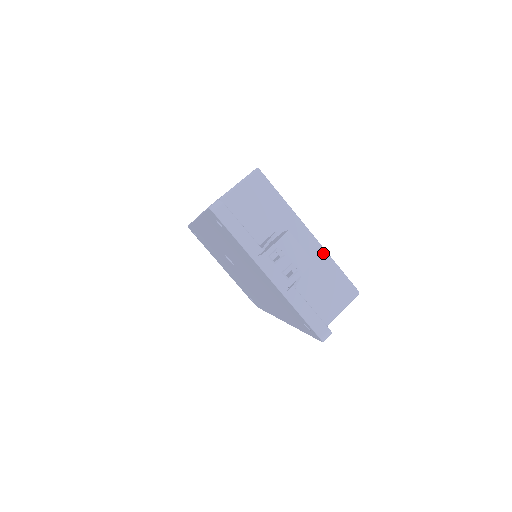
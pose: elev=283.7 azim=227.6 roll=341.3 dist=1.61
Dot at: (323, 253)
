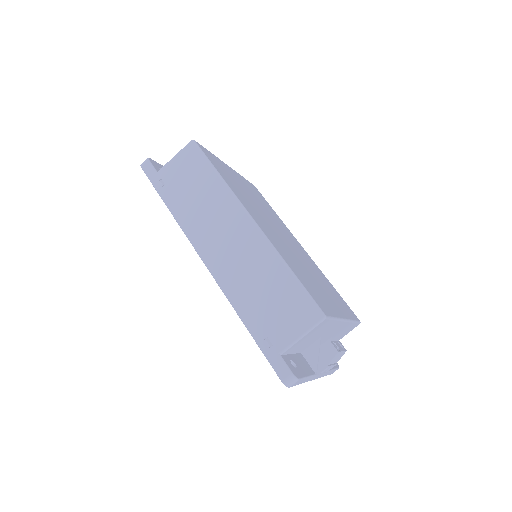
Dot at: occluded
